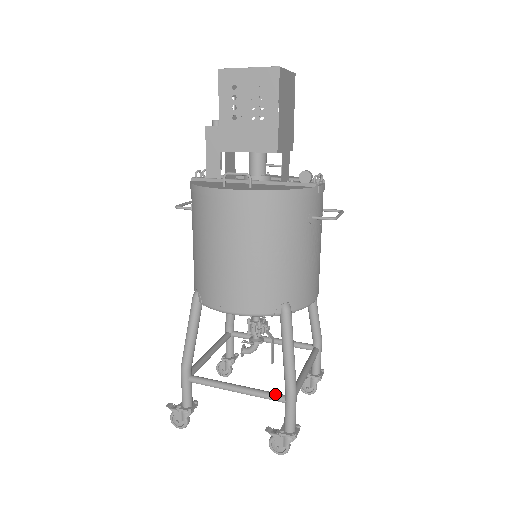
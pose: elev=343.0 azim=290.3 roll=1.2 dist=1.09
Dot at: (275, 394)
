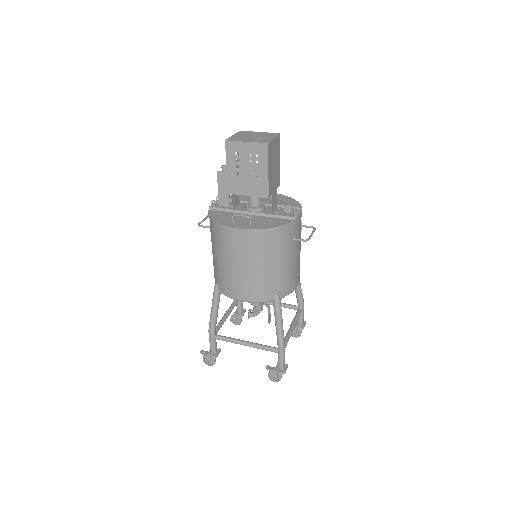
Dot at: (271, 348)
